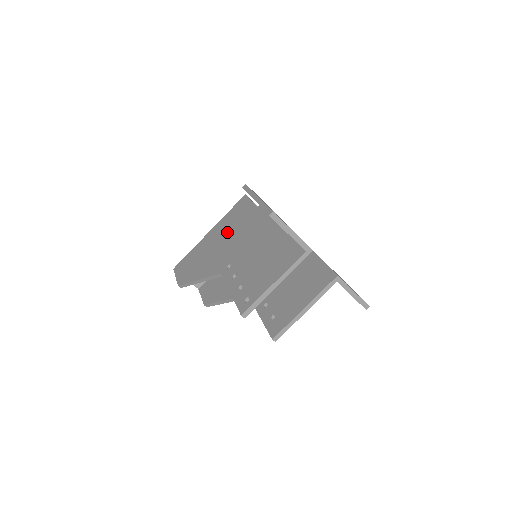
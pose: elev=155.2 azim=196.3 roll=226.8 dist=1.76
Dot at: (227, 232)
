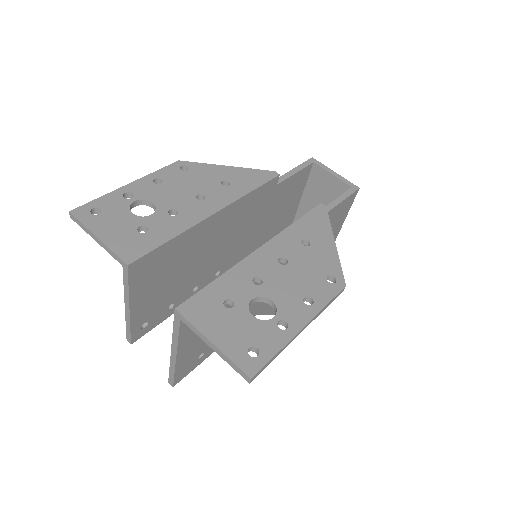
Dot at: occluded
